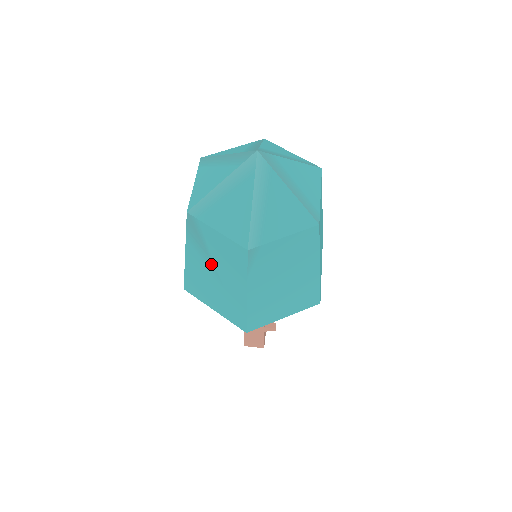
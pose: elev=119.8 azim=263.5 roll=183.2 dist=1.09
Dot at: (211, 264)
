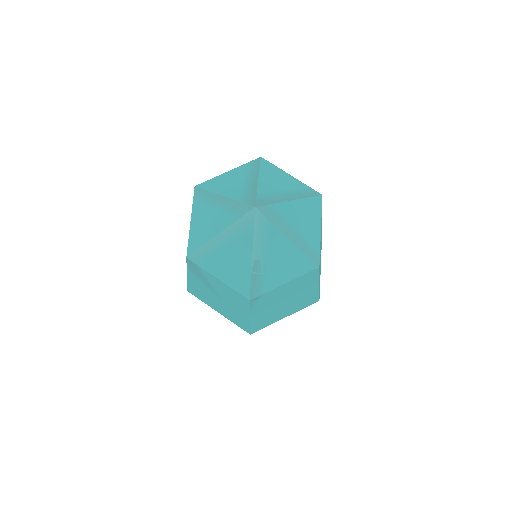
Dot at: (213, 291)
